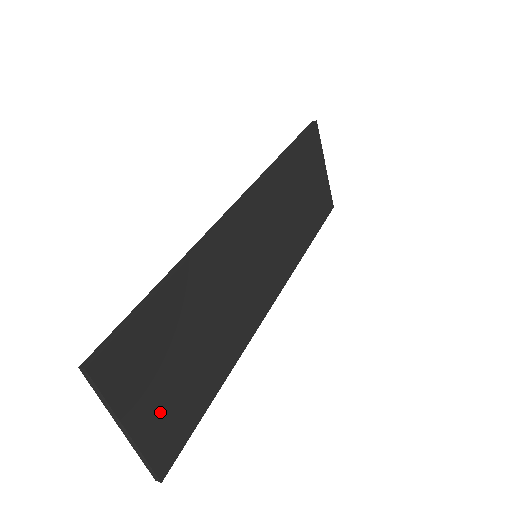
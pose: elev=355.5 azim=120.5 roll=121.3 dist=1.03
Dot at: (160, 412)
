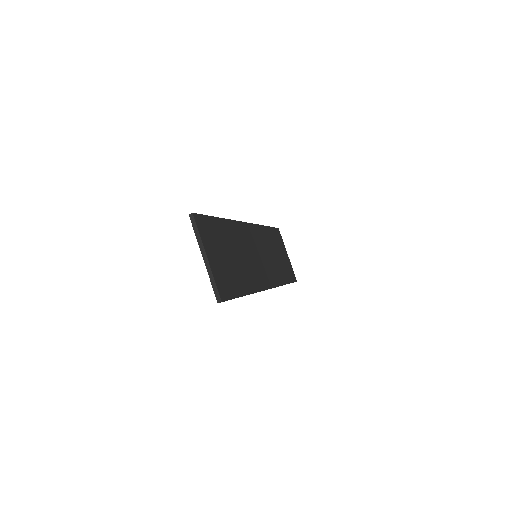
Dot at: (219, 267)
